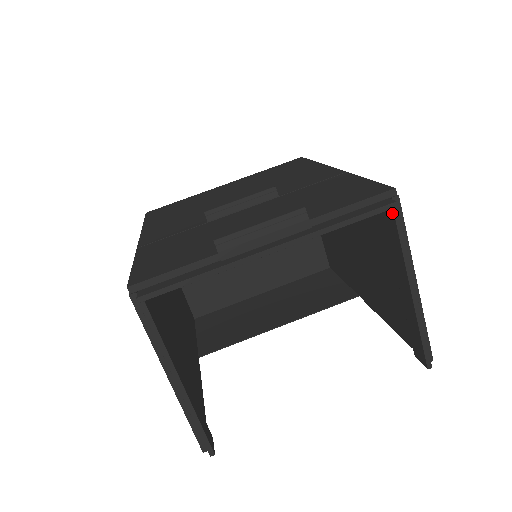
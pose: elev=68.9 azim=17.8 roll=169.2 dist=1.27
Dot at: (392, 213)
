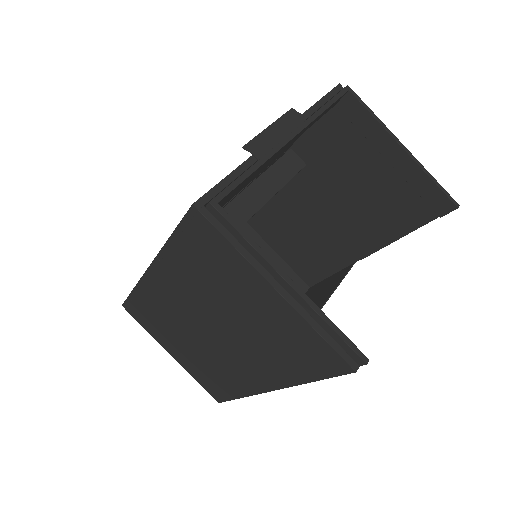
Dot at: (350, 96)
